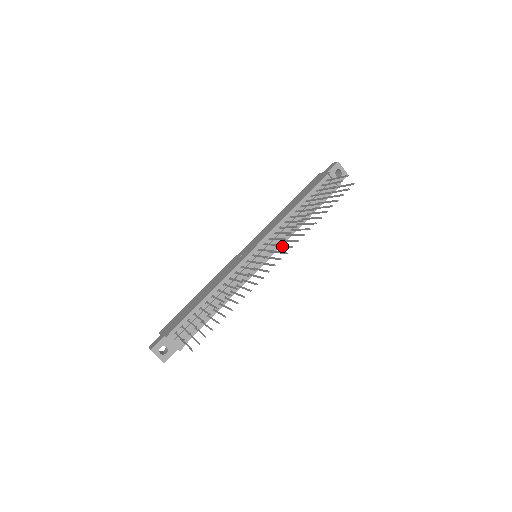
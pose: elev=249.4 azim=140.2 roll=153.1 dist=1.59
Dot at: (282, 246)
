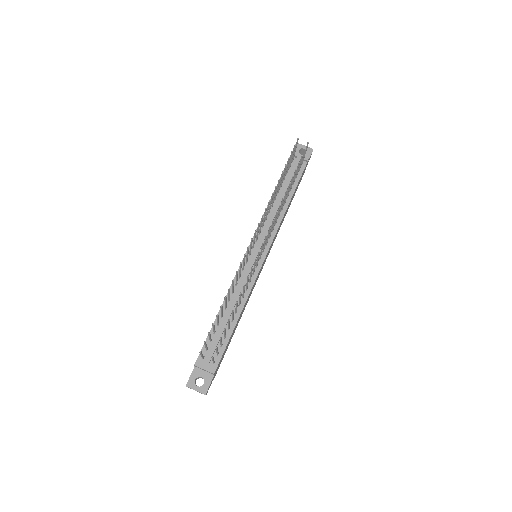
Dot at: (270, 230)
